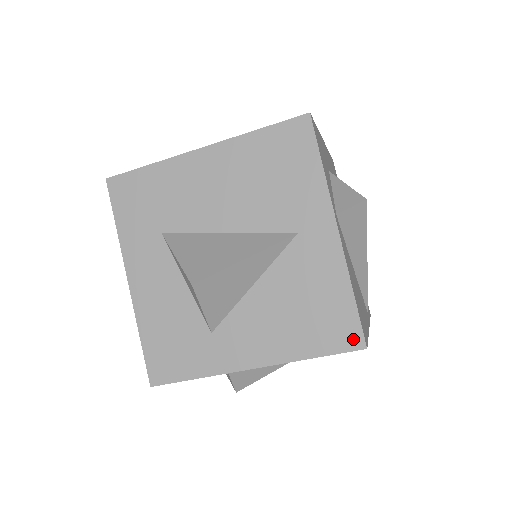
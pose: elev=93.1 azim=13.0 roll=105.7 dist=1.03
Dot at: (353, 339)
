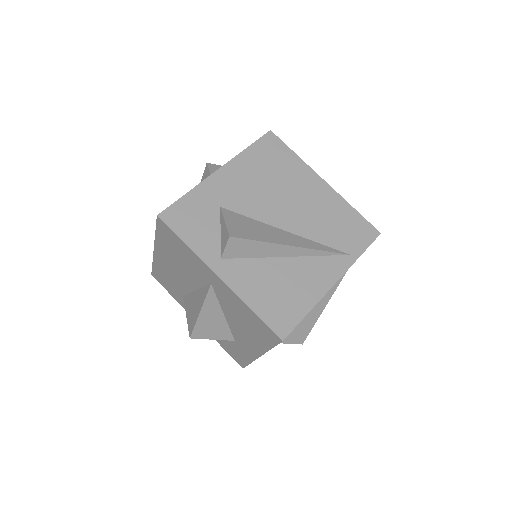
Dot at: (274, 337)
